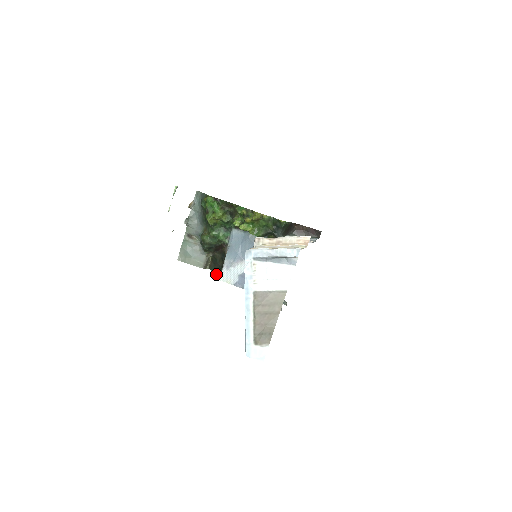
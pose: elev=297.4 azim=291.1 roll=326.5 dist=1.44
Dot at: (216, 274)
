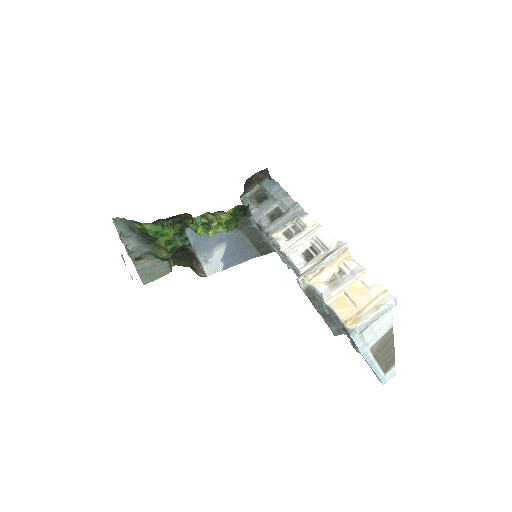
Dot at: occluded
